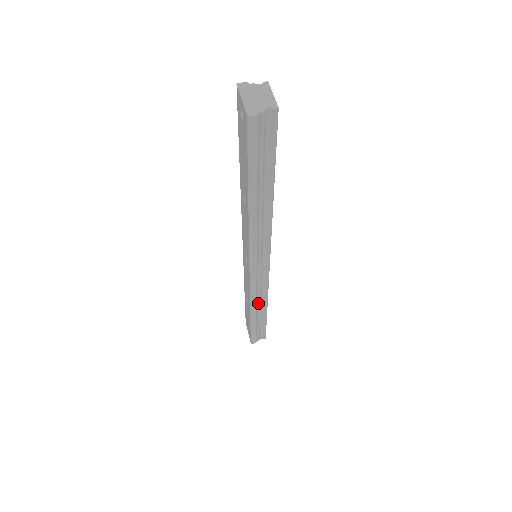
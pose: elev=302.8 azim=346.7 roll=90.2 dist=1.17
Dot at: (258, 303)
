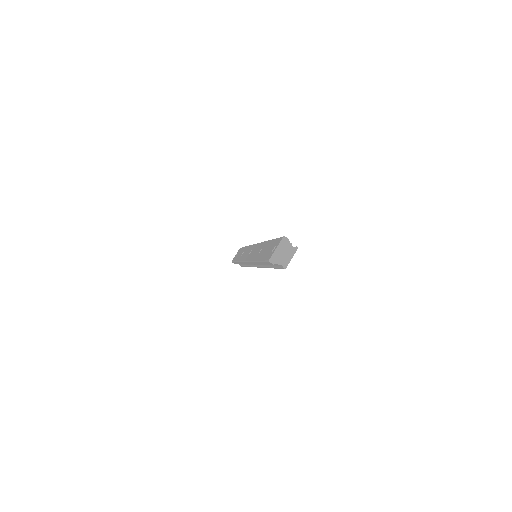
Dot at: occluded
